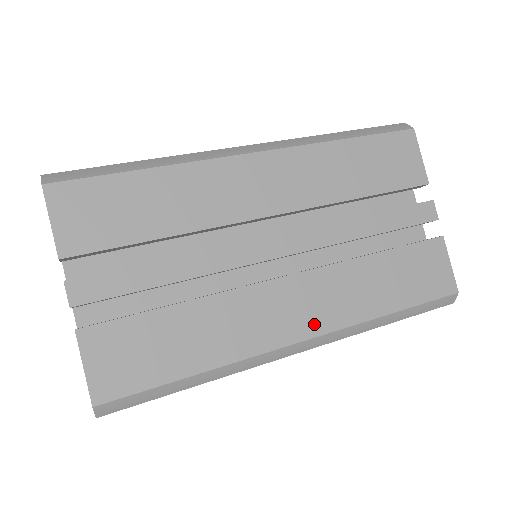
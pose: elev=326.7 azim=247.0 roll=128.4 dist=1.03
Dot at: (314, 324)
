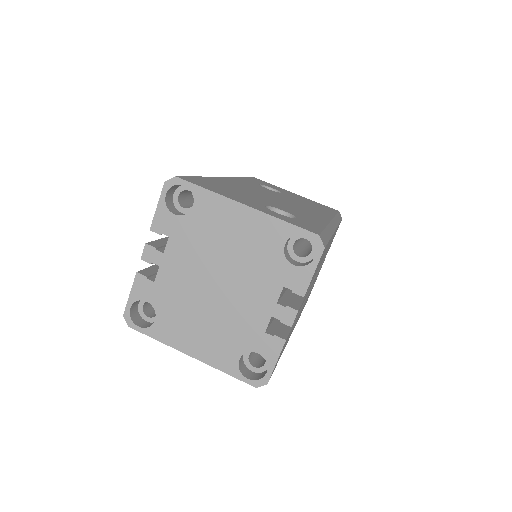
Dot at: occluded
